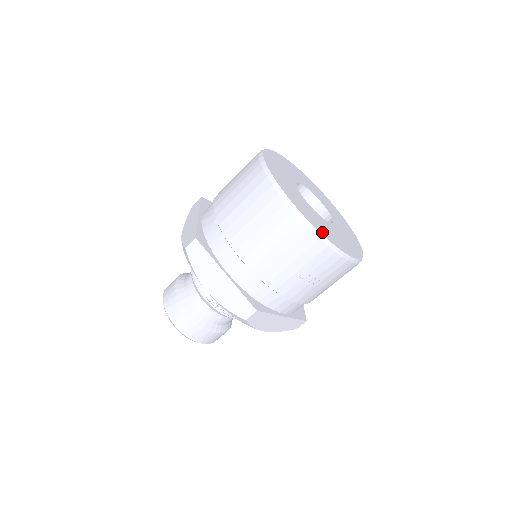
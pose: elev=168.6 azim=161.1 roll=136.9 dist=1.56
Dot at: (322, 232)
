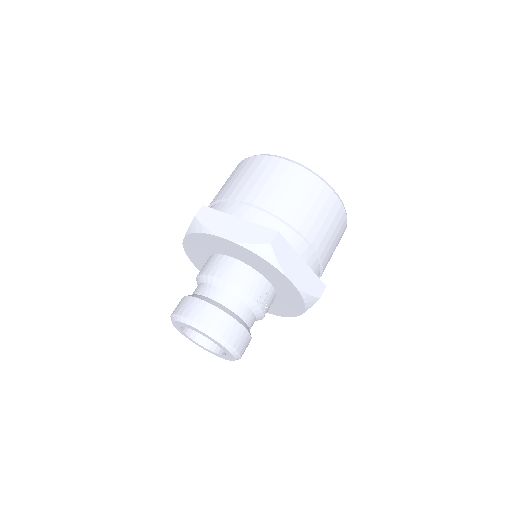
Dot at: occluded
